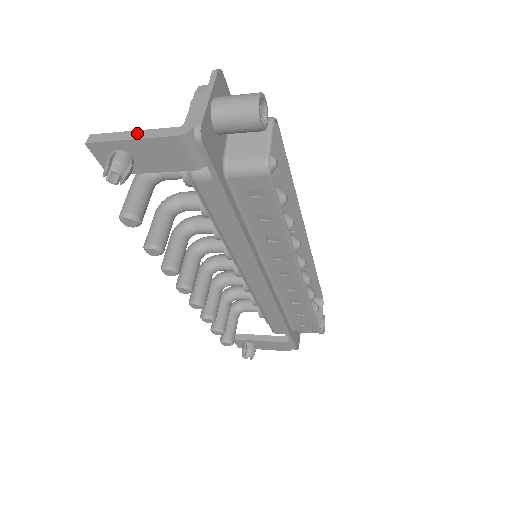
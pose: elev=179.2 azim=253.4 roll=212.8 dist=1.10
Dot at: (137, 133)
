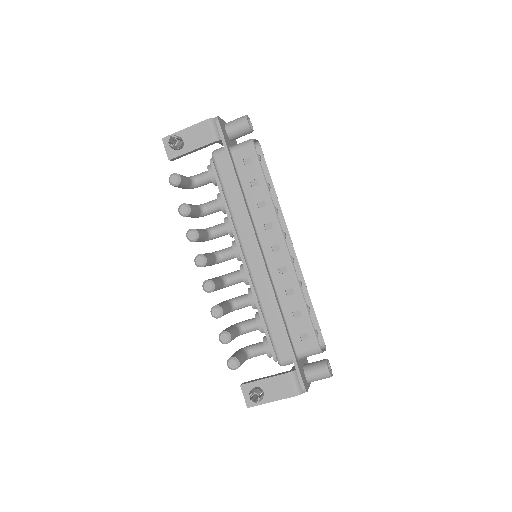
Dot at: (188, 129)
